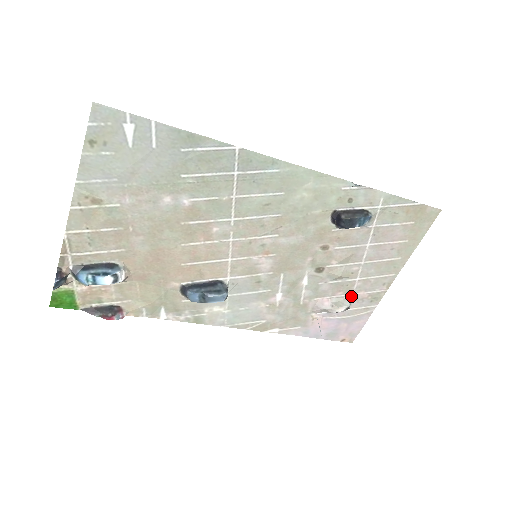
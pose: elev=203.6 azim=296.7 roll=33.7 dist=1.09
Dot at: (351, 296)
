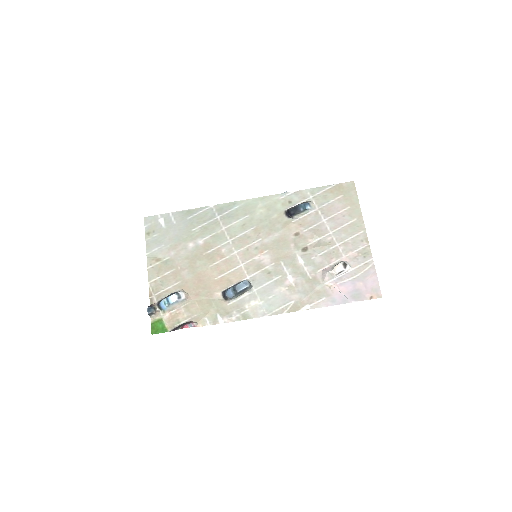
Dot at: (344, 259)
